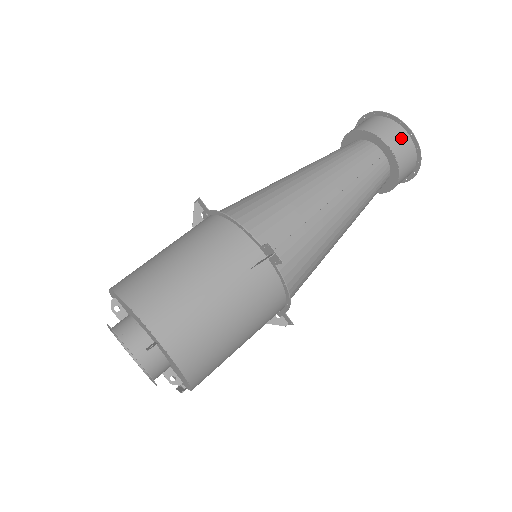
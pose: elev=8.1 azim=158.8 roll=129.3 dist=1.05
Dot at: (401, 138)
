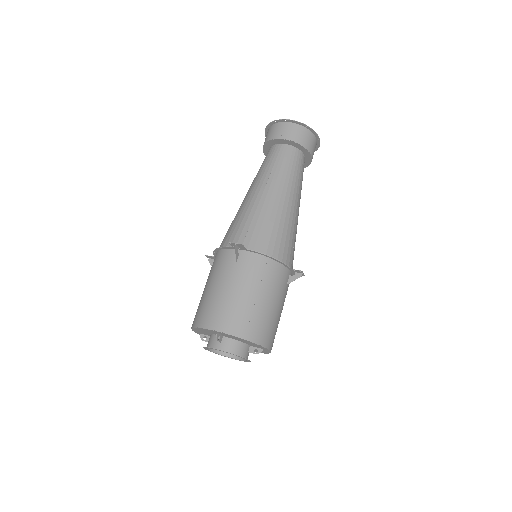
Dot at: (314, 144)
